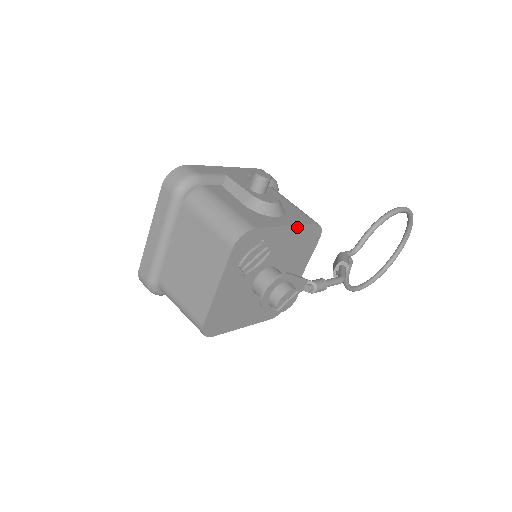
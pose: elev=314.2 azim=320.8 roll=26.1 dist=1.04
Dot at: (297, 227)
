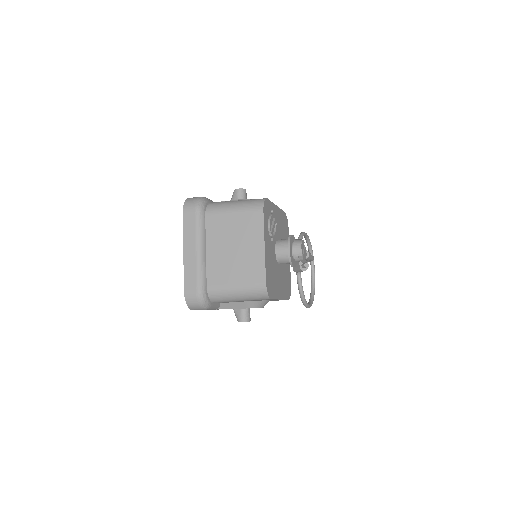
Dot at: (279, 210)
